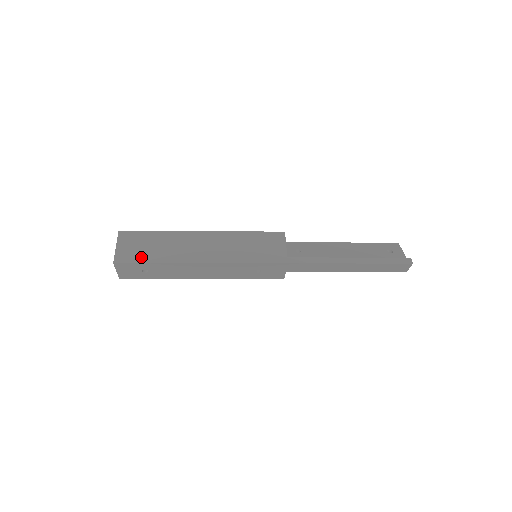
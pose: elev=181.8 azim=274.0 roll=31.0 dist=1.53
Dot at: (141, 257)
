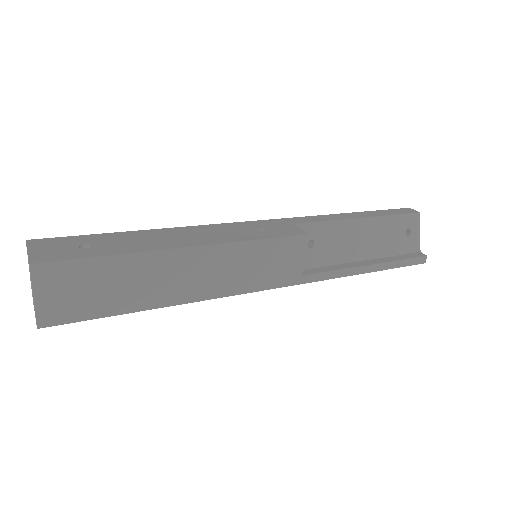
Dot at: (87, 310)
